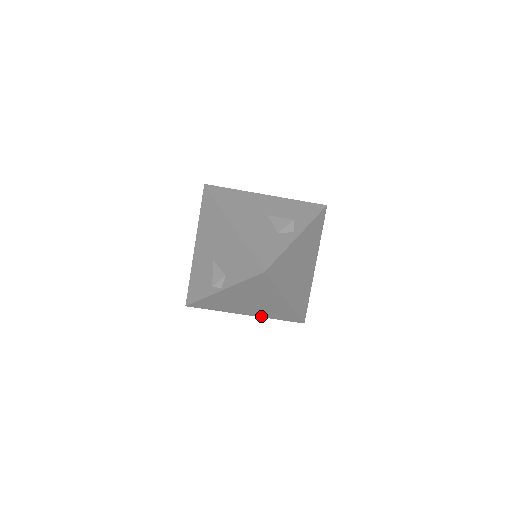
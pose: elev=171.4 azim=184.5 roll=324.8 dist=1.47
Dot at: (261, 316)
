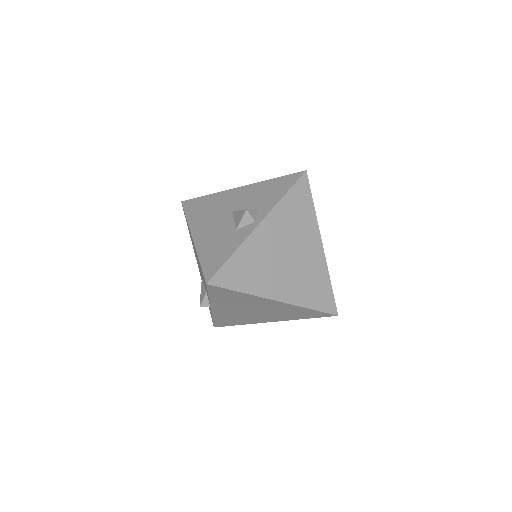
Dot at: (286, 319)
